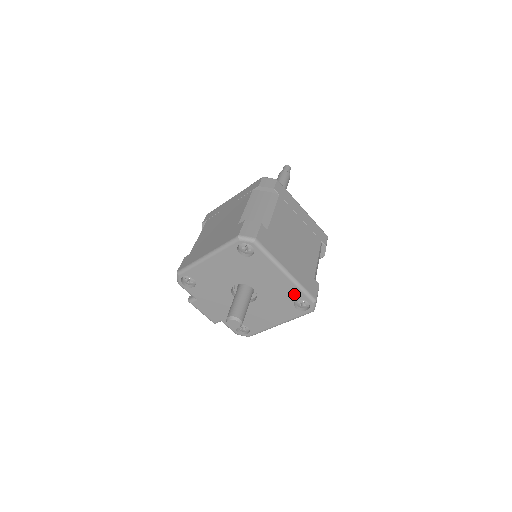
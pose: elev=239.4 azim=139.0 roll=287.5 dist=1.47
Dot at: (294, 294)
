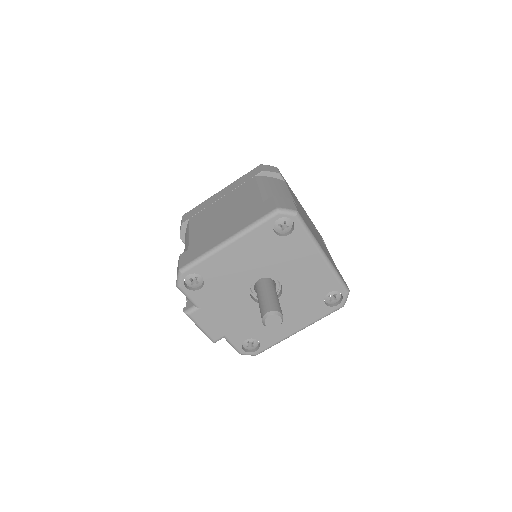
Dot at: (328, 284)
